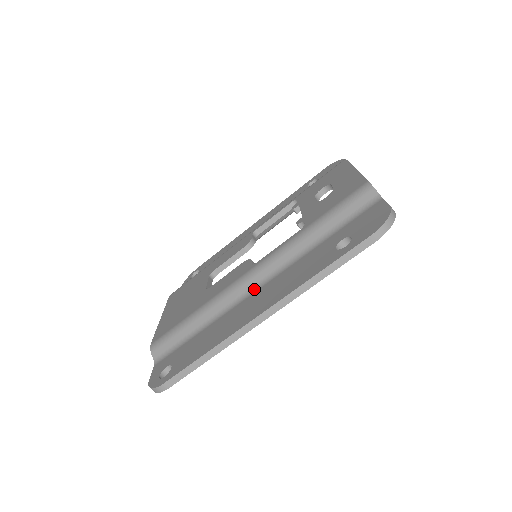
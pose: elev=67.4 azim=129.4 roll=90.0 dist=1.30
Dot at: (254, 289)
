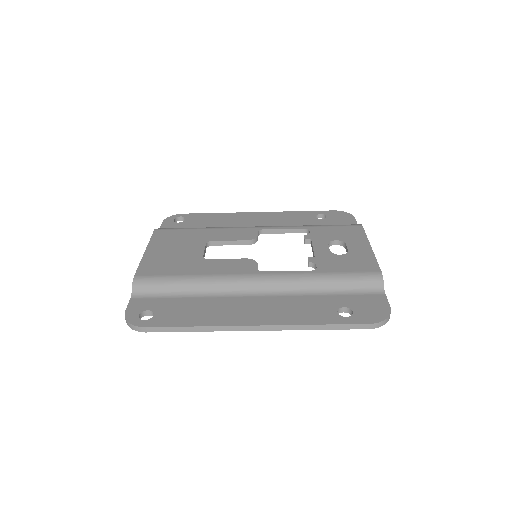
Dot at: (252, 293)
